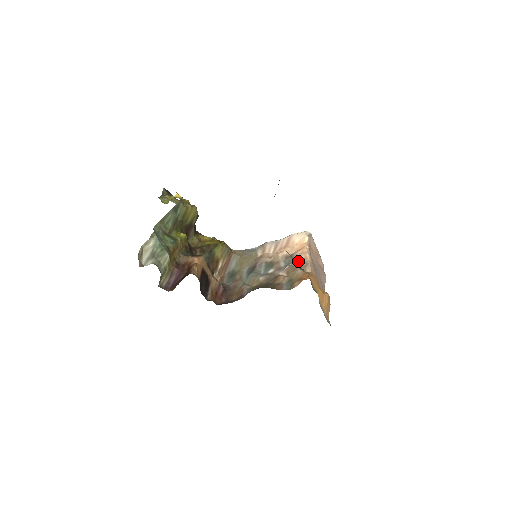
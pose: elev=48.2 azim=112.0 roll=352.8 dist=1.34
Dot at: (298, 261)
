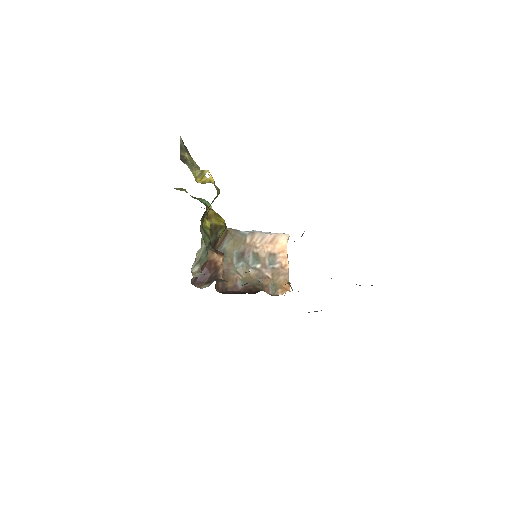
Dot at: (281, 266)
